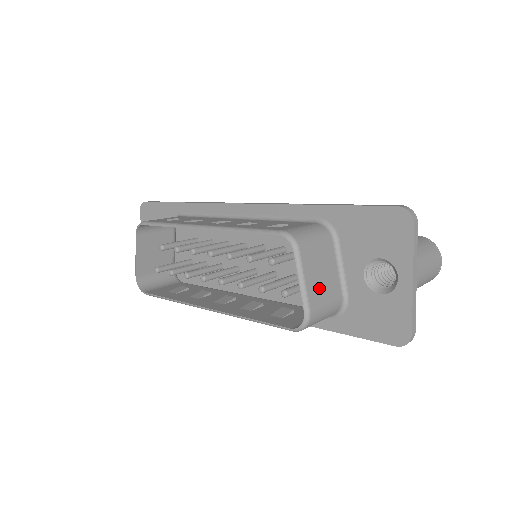
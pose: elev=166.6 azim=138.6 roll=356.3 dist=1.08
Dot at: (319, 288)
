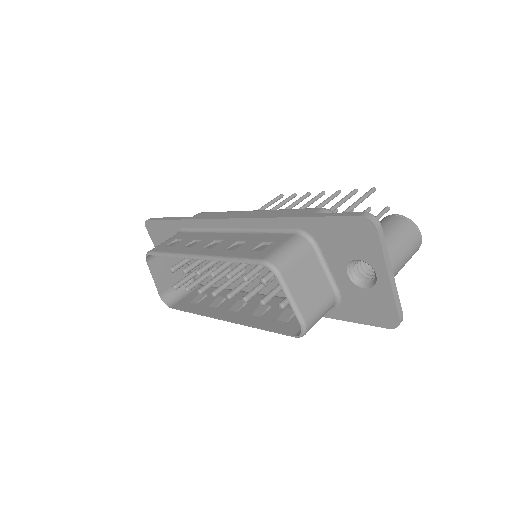
Dot at: (309, 298)
